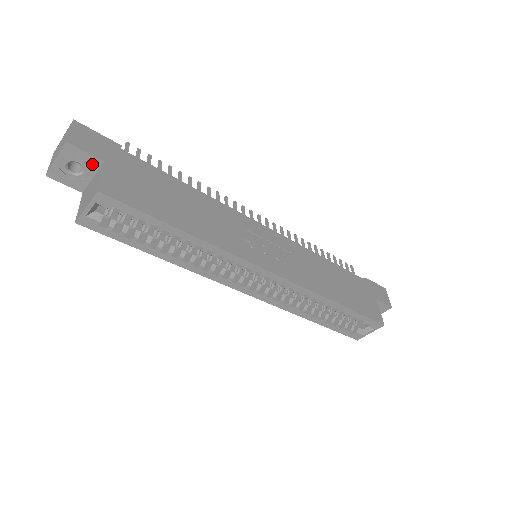
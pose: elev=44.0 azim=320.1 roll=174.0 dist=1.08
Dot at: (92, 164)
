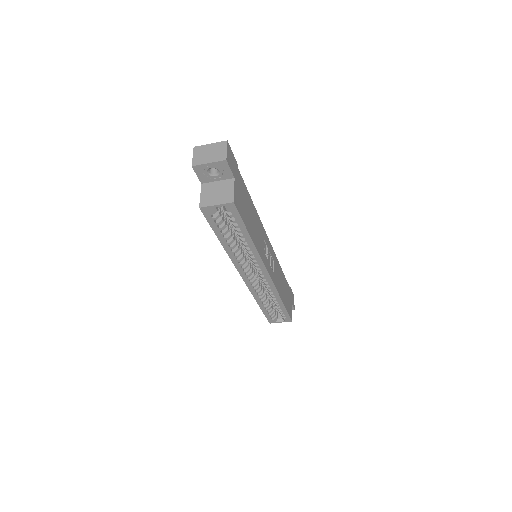
Dot at: (226, 175)
